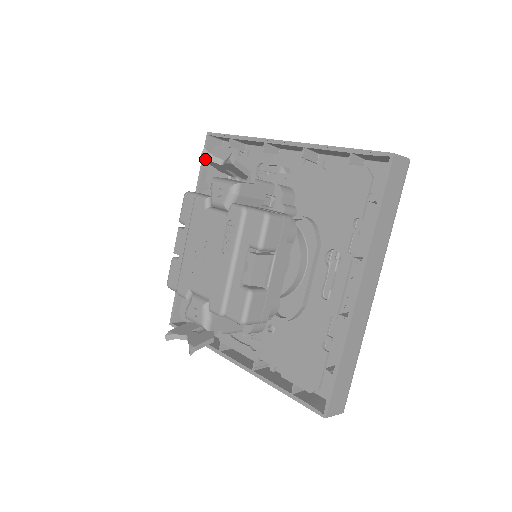
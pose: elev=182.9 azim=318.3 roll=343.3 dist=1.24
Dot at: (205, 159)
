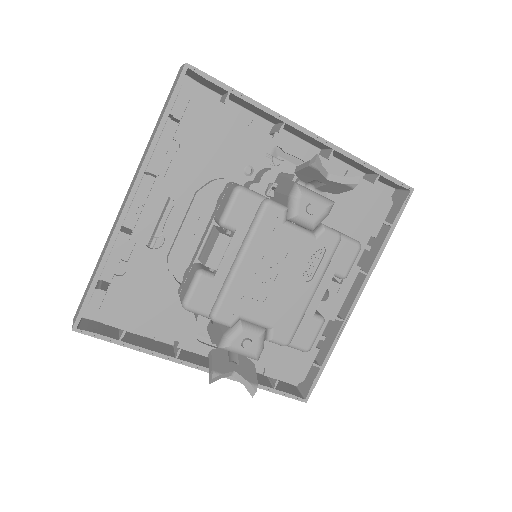
Dot at: (314, 167)
